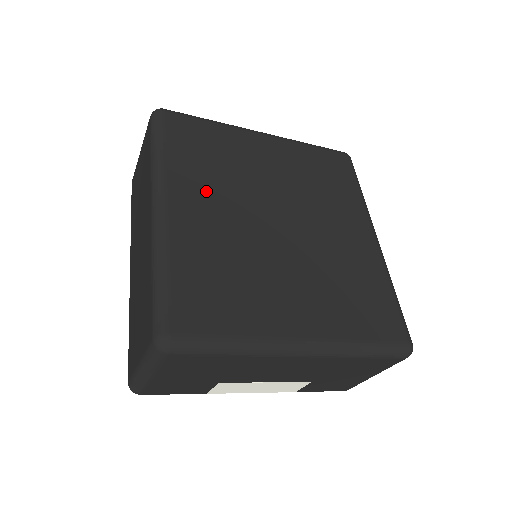
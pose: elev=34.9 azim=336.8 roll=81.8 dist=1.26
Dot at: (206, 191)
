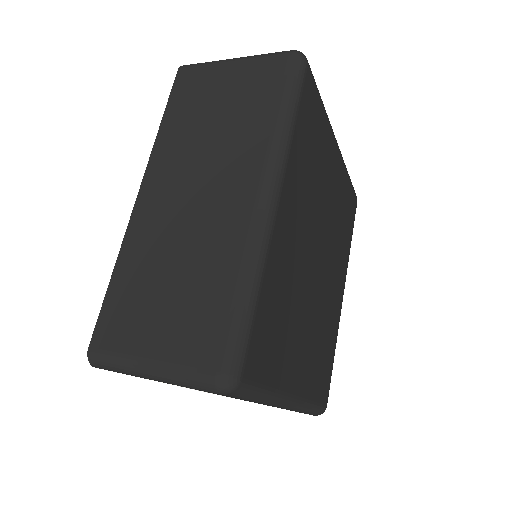
Dot at: (300, 198)
